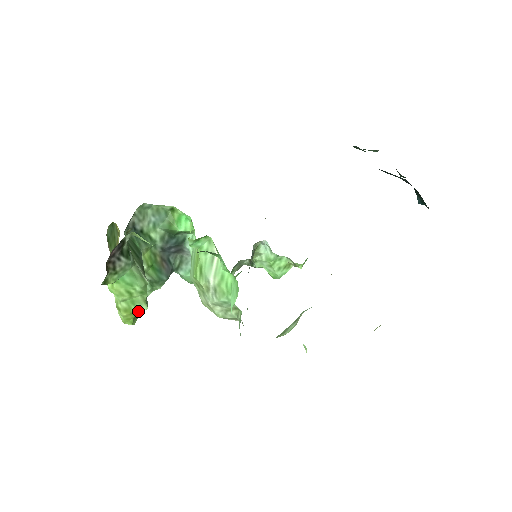
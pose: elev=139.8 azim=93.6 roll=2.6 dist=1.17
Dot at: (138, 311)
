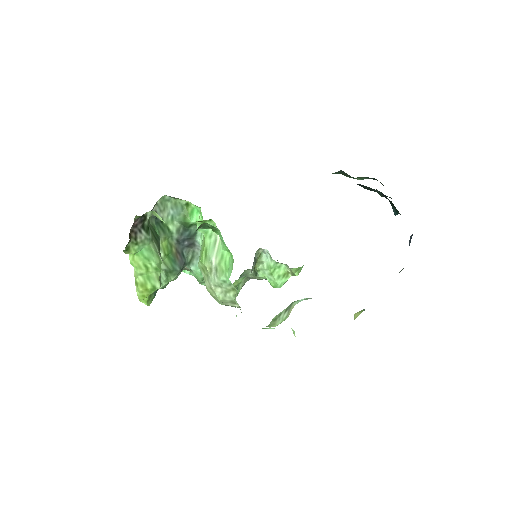
Dot at: (152, 288)
